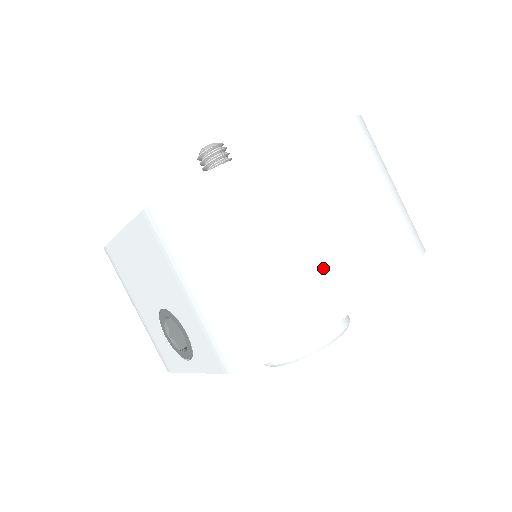
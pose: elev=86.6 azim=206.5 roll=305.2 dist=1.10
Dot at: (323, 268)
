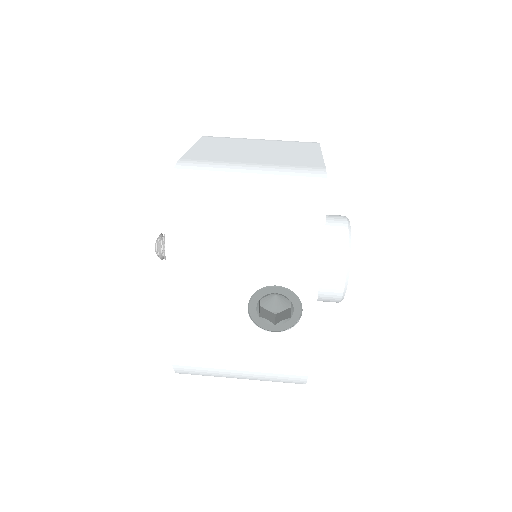
Dot at: (283, 161)
